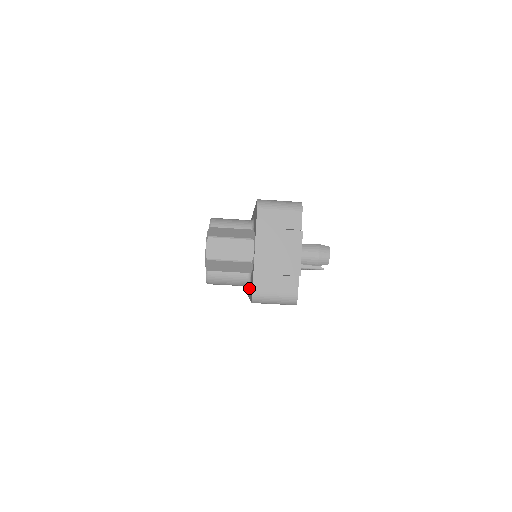
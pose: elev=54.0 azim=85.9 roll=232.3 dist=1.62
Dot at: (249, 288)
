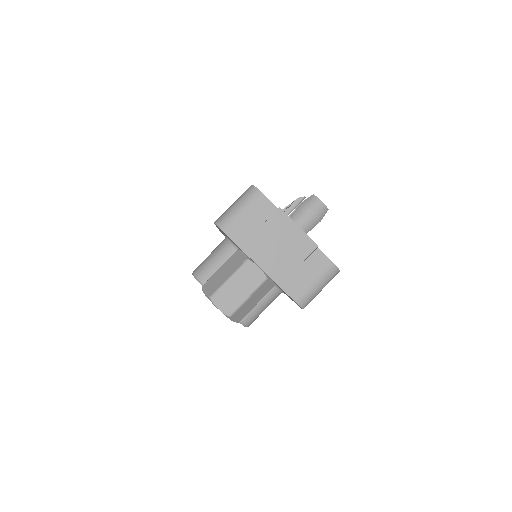
Dot at: occluded
